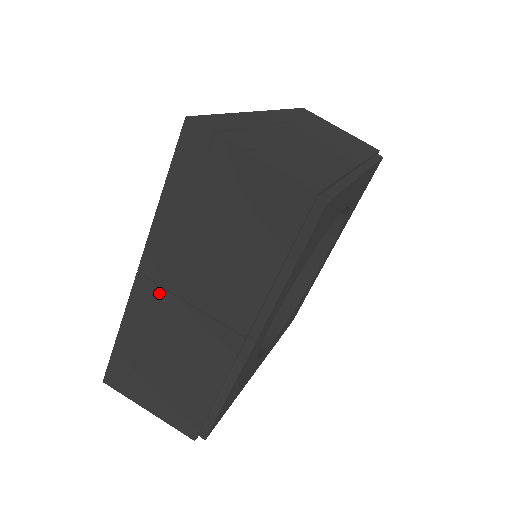
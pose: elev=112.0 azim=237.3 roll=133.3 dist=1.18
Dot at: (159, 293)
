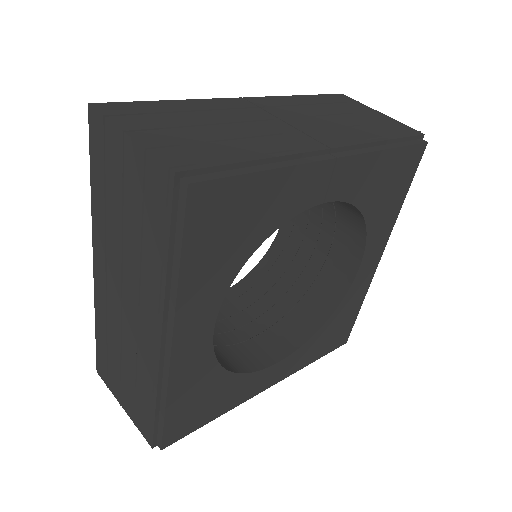
Dot at: (254, 108)
